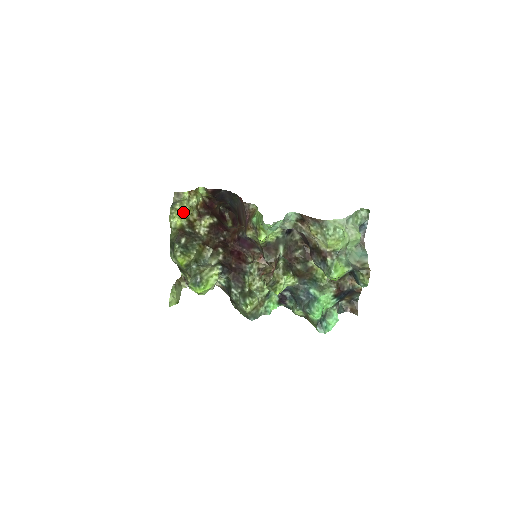
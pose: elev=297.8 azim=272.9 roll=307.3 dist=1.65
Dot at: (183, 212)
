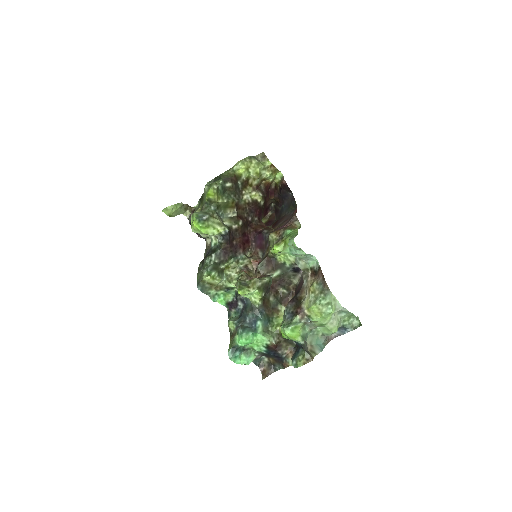
Dot at: (252, 169)
